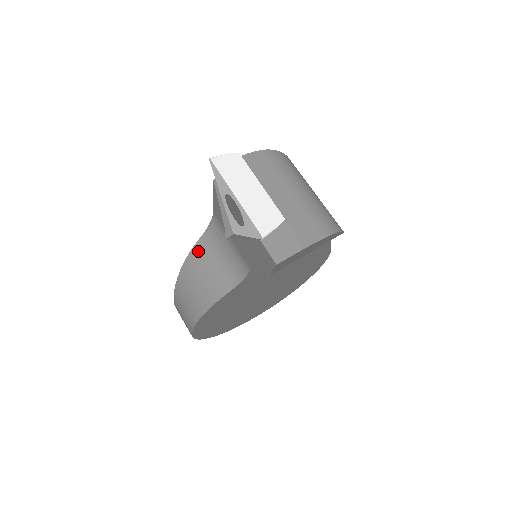
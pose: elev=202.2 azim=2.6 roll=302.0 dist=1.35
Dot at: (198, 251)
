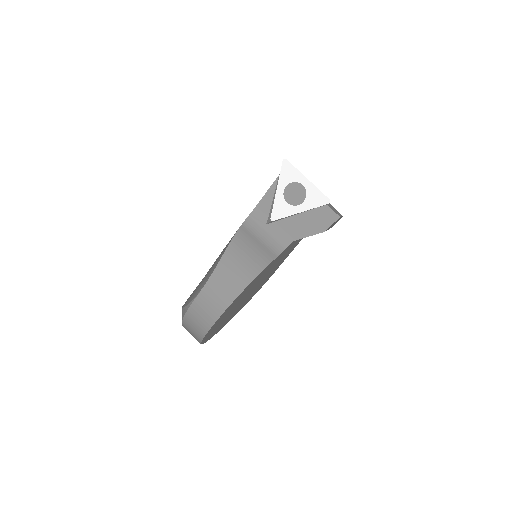
Dot at: (243, 233)
